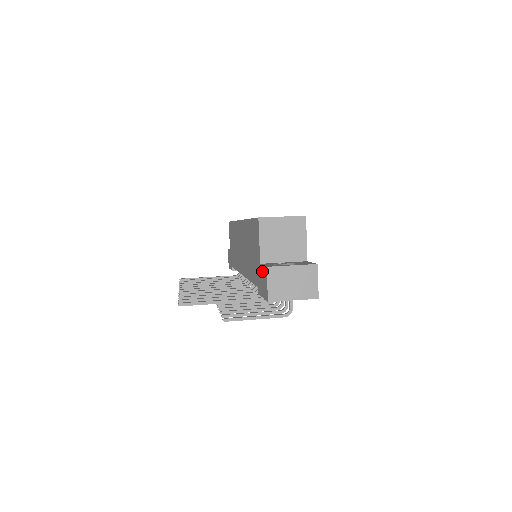
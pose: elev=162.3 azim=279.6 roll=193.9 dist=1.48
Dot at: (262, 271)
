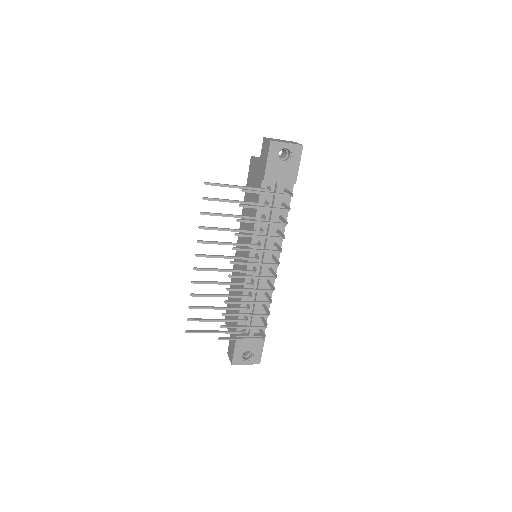
Dot at: (262, 154)
